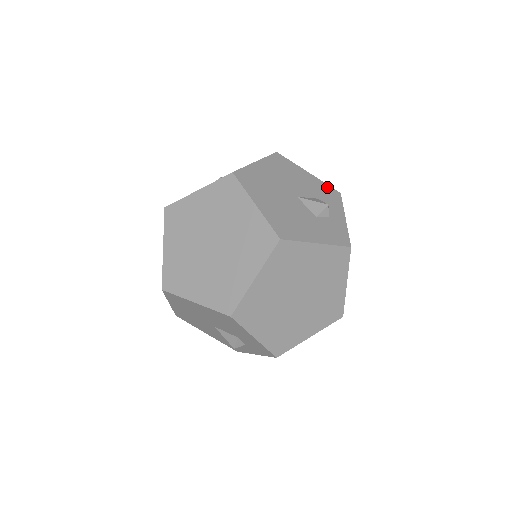
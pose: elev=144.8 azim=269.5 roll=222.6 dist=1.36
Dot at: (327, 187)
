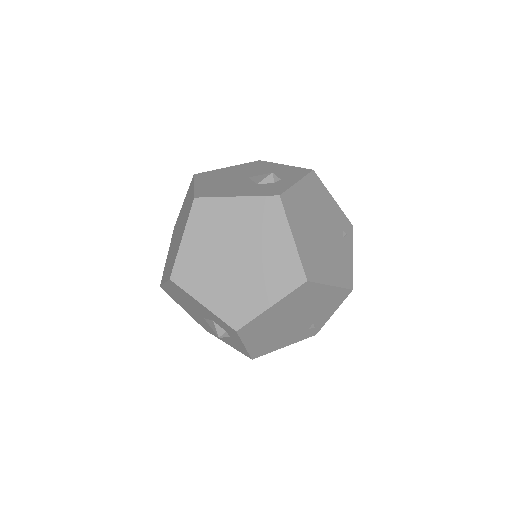
Dot at: (298, 169)
